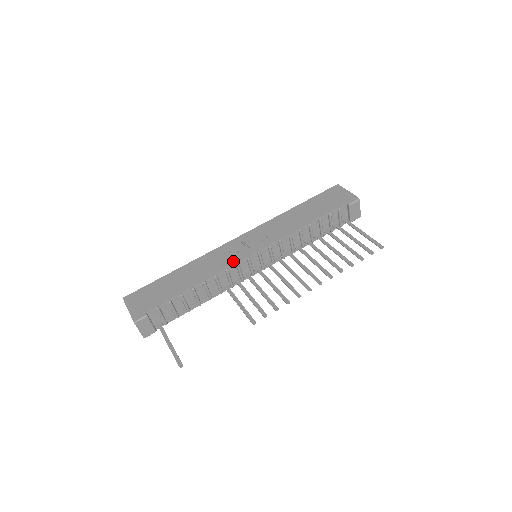
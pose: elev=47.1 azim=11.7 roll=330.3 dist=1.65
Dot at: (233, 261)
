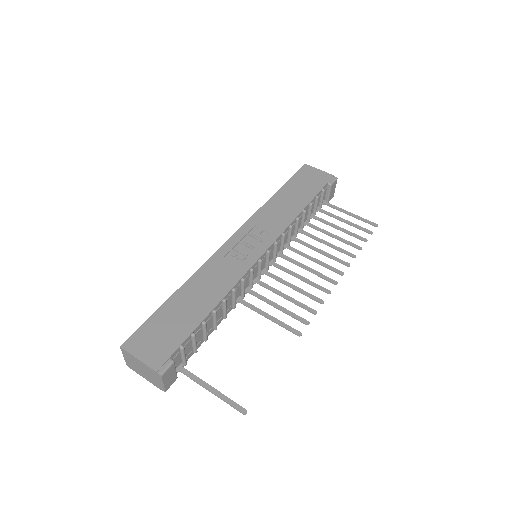
Dot at: (245, 267)
